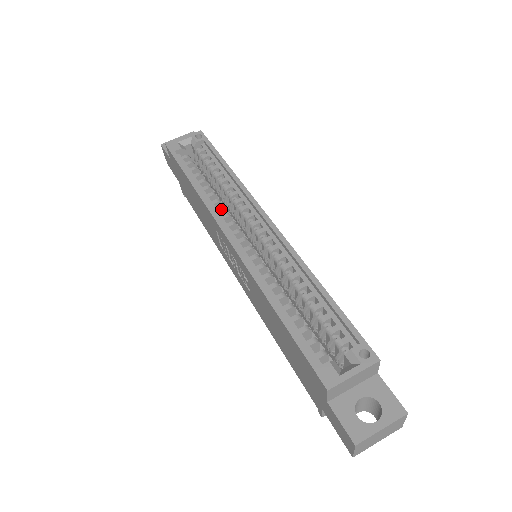
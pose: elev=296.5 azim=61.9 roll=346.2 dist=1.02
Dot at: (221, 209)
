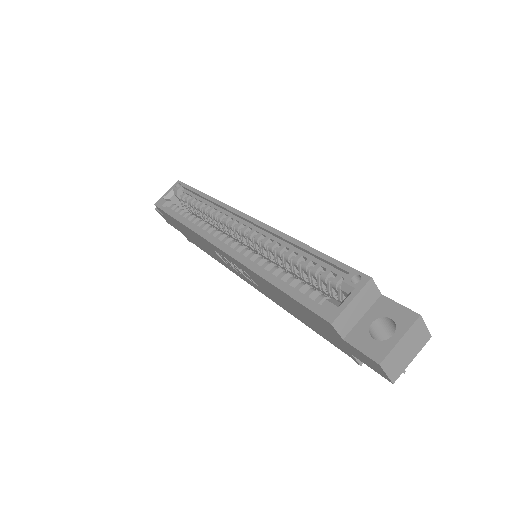
Dot at: (208, 229)
